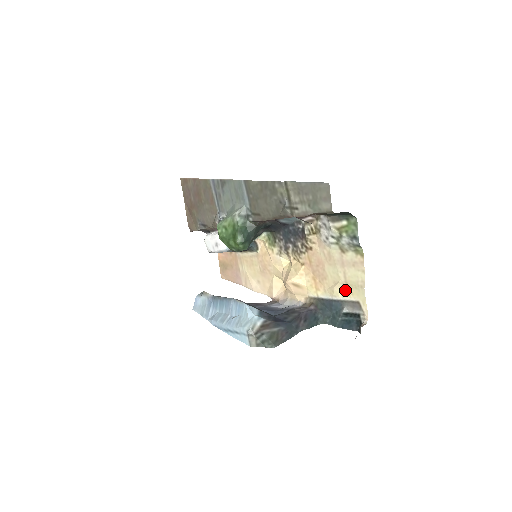
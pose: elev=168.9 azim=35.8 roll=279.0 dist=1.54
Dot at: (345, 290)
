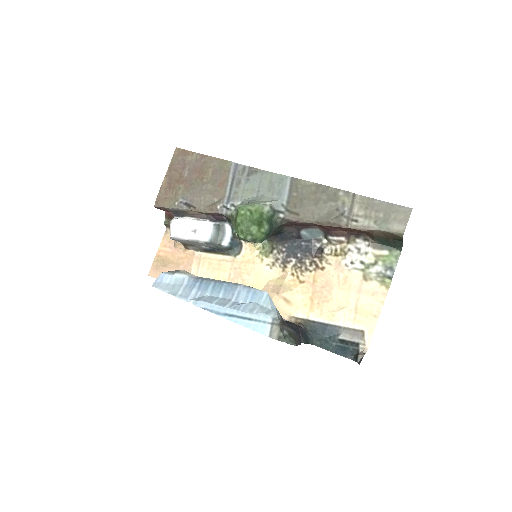
Dot at: (351, 317)
